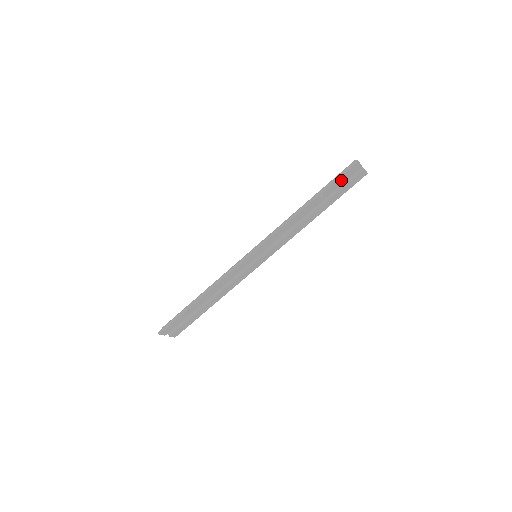
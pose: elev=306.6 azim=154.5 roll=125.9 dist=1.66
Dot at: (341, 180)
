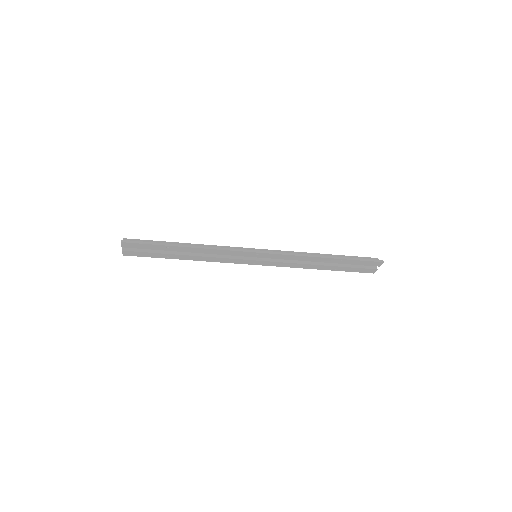
Dot at: (362, 263)
